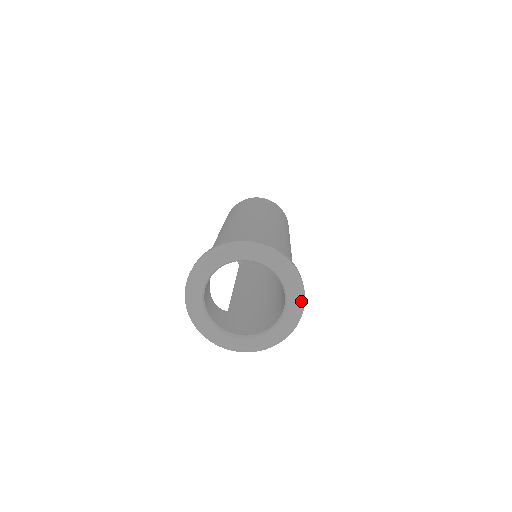
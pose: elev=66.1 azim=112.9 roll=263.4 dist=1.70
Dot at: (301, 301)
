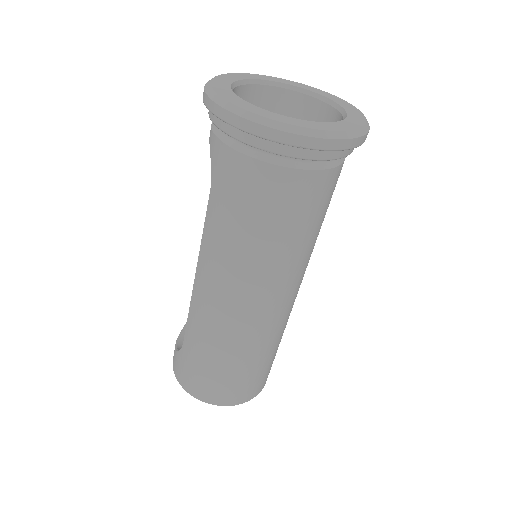
Dot at: (362, 127)
